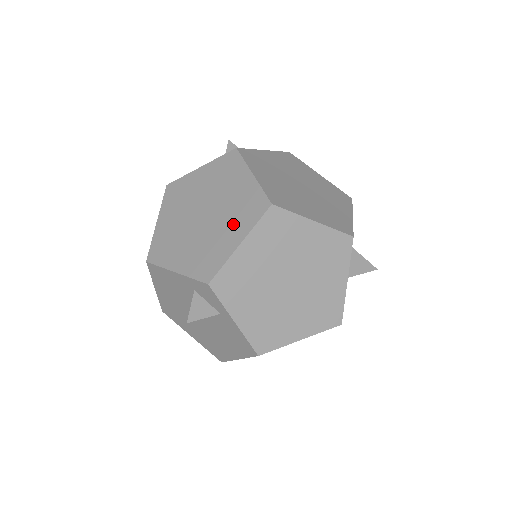
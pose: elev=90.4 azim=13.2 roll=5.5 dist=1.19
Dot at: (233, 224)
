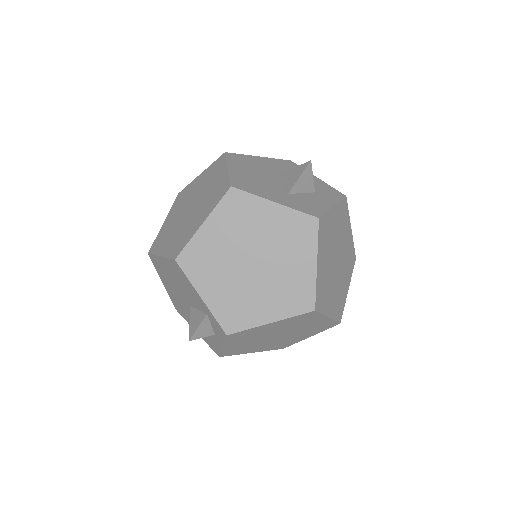
Dot at: (275, 299)
